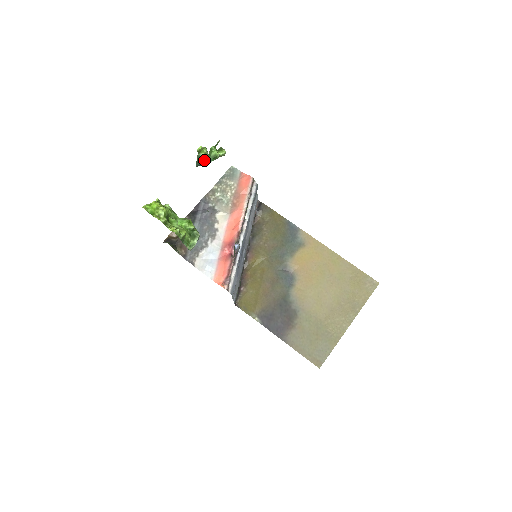
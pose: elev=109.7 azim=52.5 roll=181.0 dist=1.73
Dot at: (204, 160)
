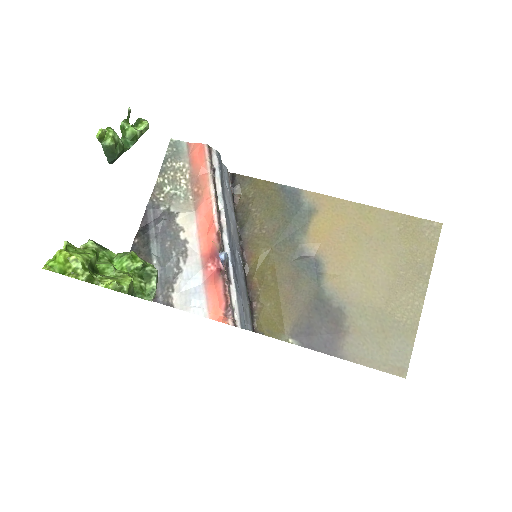
Dot at: (117, 149)
